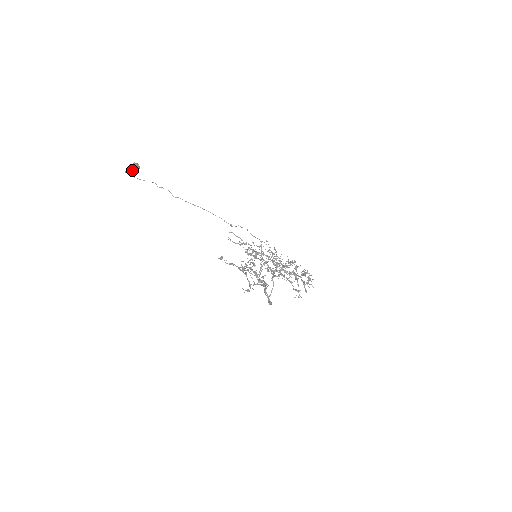
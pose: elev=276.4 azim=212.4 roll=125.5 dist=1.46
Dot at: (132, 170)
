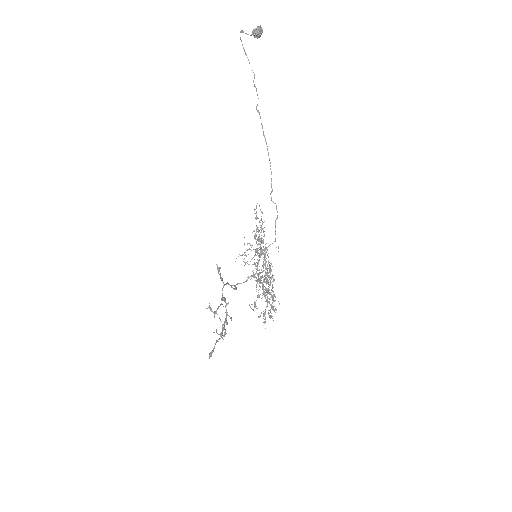
Dot at: occluded
